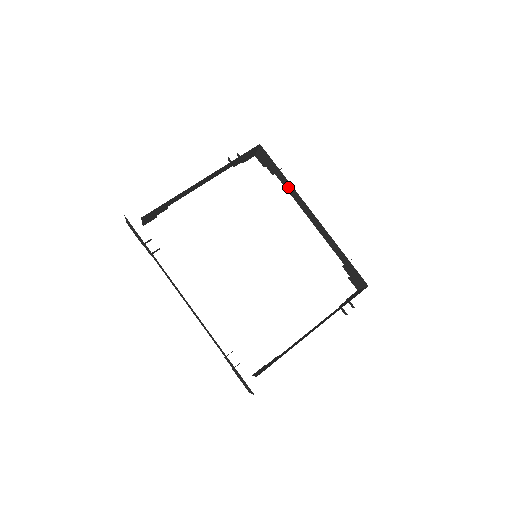
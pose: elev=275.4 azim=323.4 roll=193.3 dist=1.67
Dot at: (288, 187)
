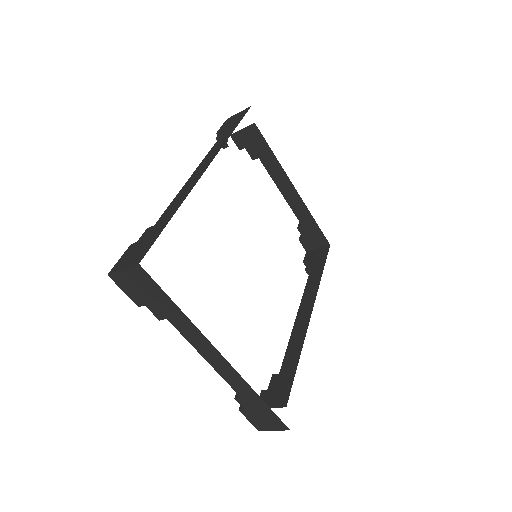
Dot at: (312, 283)
